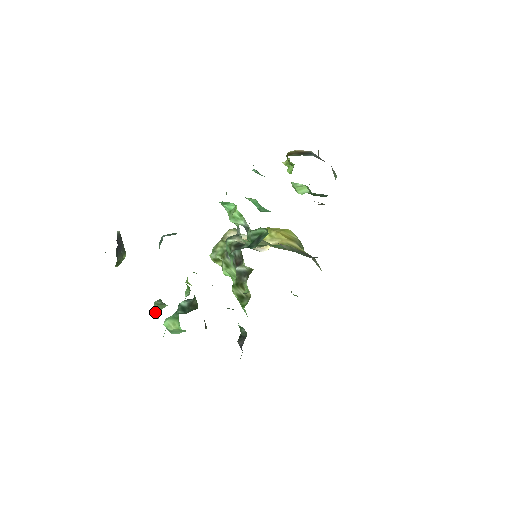
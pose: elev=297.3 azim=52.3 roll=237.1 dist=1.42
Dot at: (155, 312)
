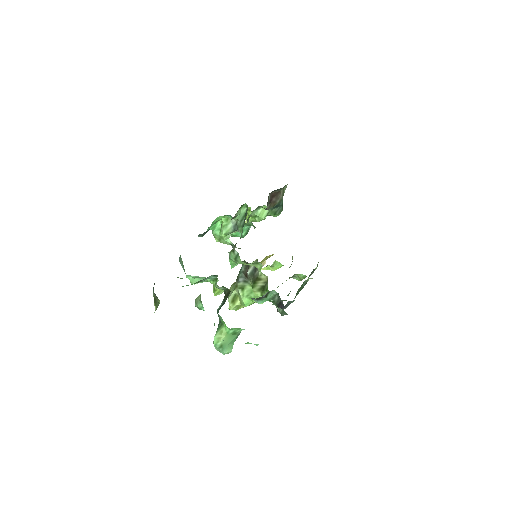
Dot at: (198, 303)
